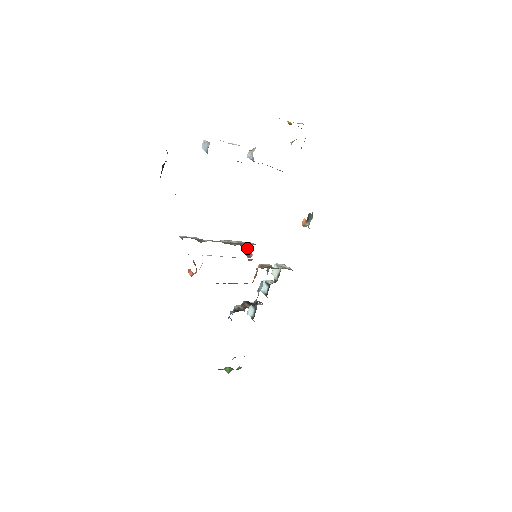
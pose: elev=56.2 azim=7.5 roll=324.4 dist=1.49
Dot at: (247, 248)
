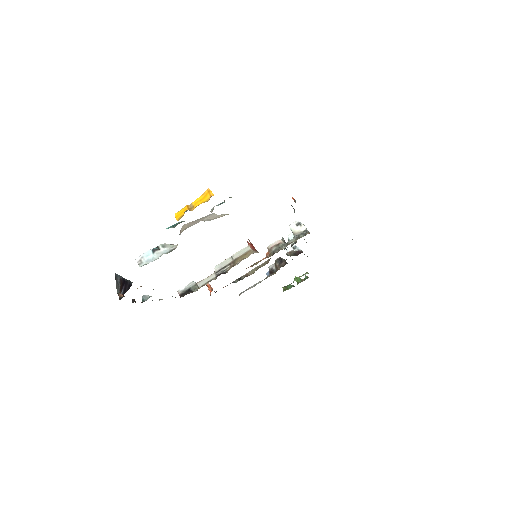
Dot at: (249, 241)
